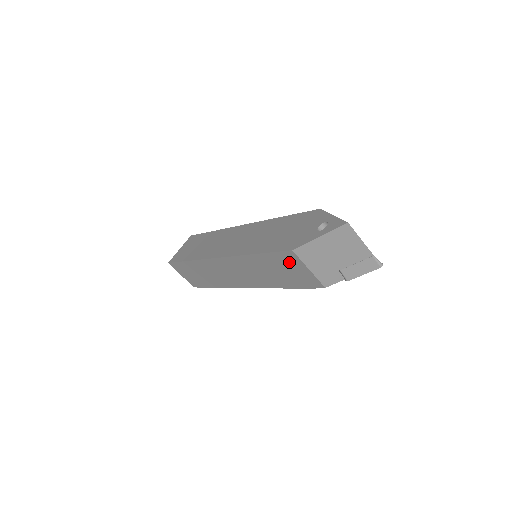
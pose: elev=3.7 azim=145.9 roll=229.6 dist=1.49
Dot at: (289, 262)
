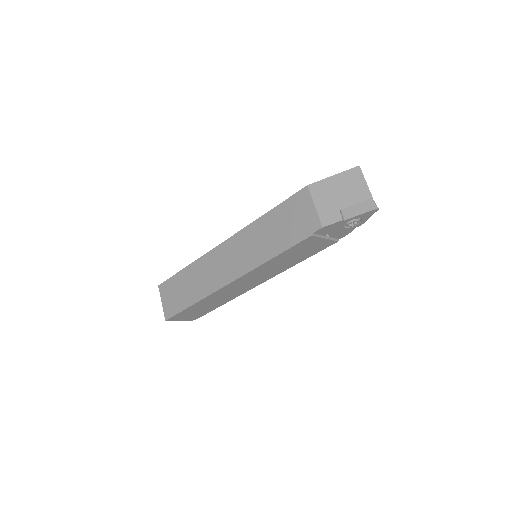
Dot at: (298, 205)
